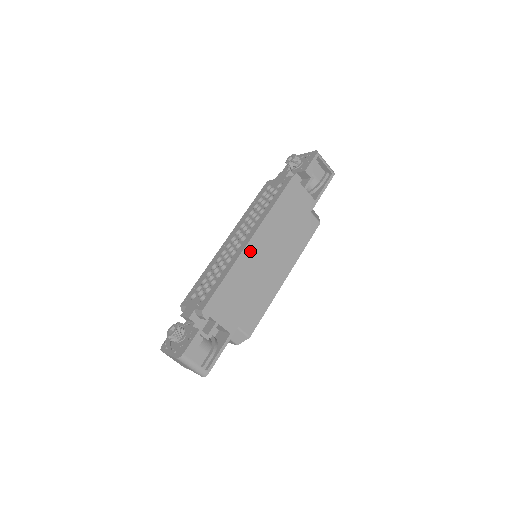
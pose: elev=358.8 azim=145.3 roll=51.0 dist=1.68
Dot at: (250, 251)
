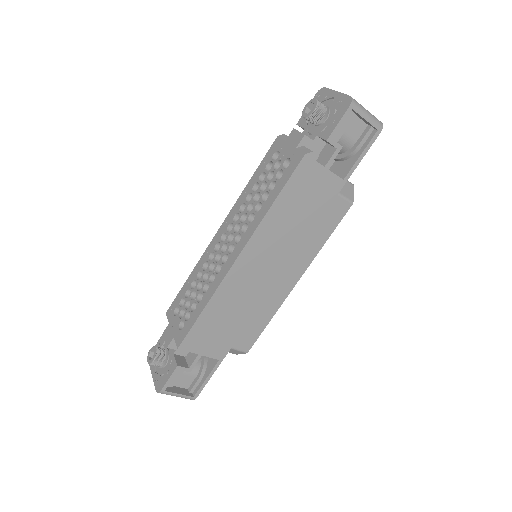
Dot at: (237, 272)
